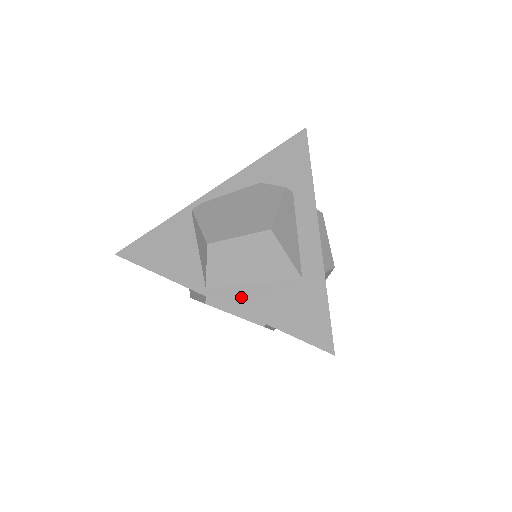
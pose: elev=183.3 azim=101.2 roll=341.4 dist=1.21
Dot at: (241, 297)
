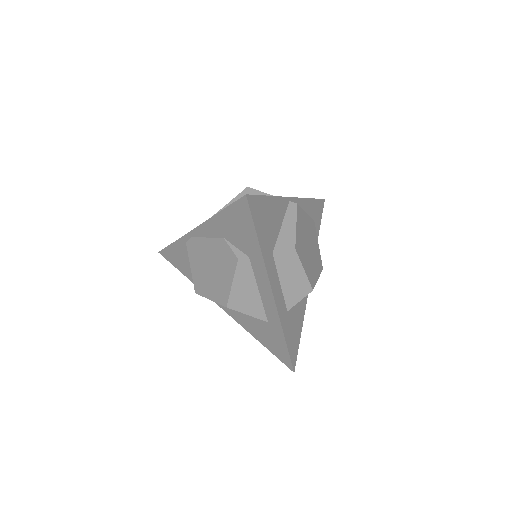
Dot at: (235, 314)
